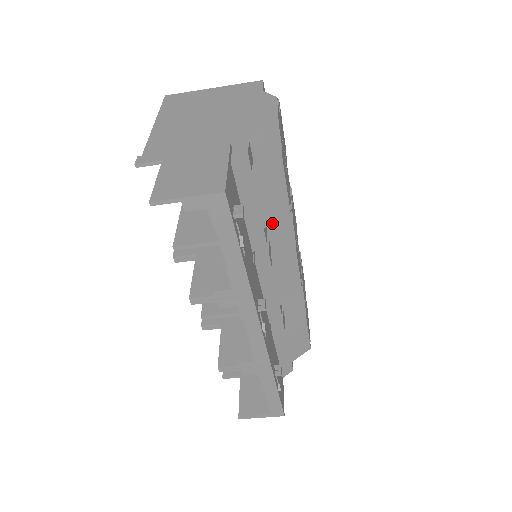
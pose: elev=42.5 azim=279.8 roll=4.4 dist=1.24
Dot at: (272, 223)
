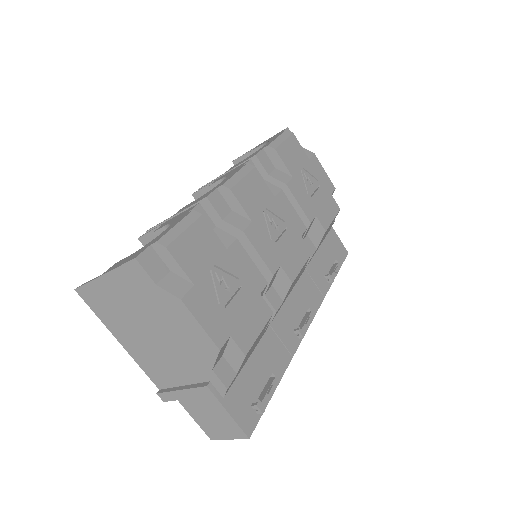
Dot at: occluded
